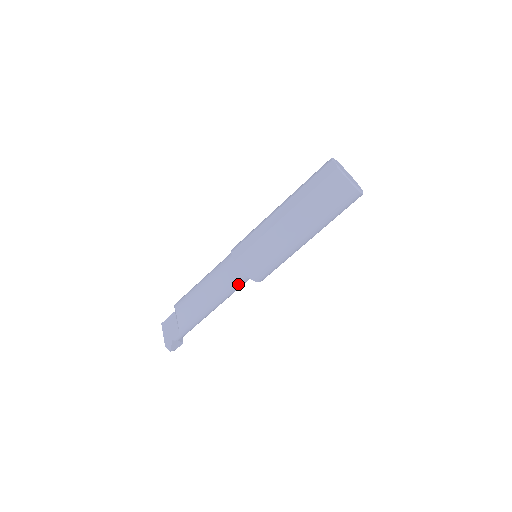
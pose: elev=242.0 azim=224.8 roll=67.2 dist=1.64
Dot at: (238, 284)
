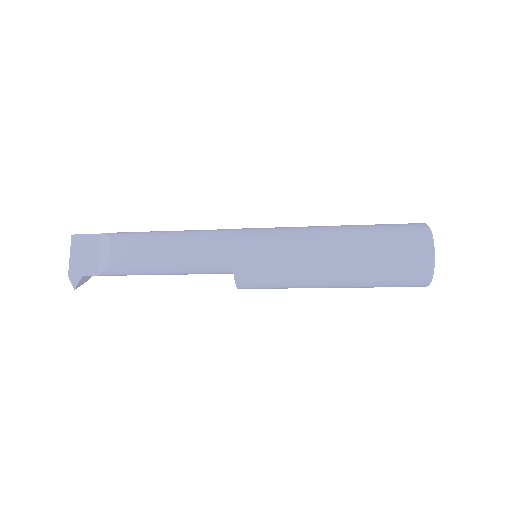
Dot at: (214, 273)
